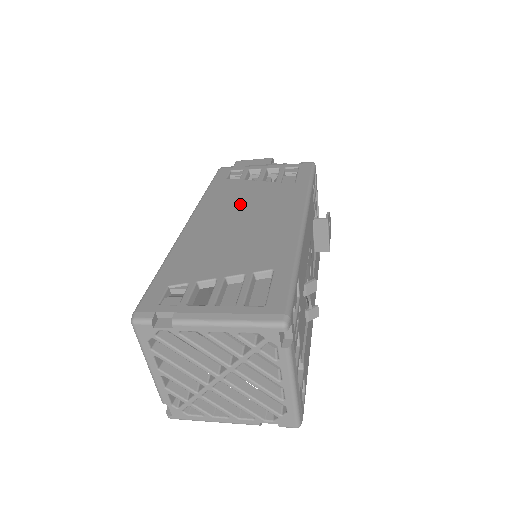
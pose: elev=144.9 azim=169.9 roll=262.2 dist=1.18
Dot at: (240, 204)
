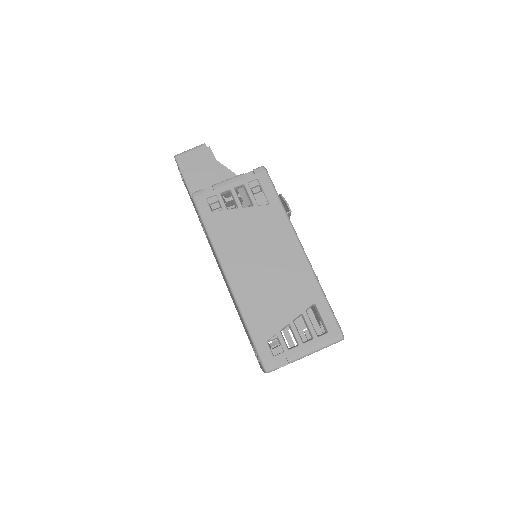
Dot at: (249, 244)
